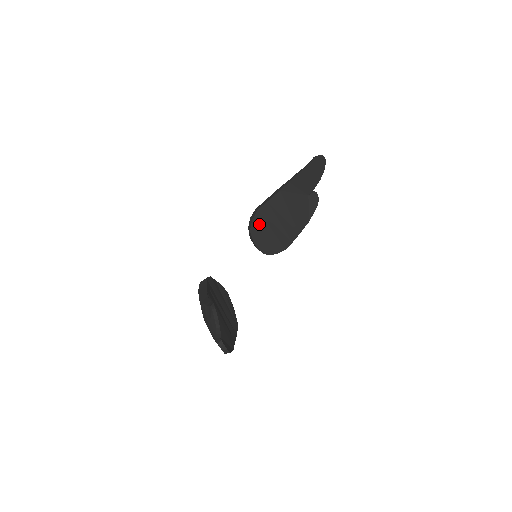
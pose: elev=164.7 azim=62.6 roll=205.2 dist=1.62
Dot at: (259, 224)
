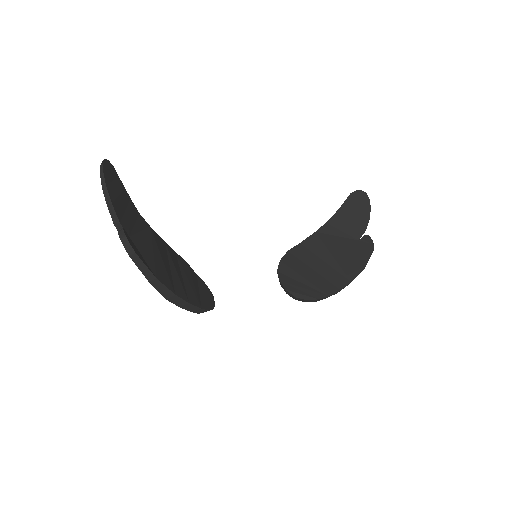
Dot at: (289, 265)
